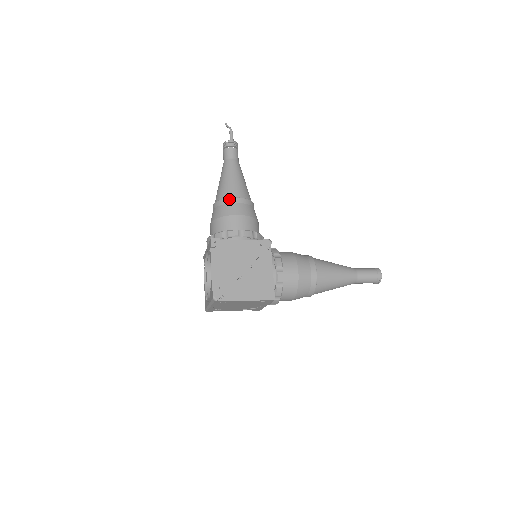
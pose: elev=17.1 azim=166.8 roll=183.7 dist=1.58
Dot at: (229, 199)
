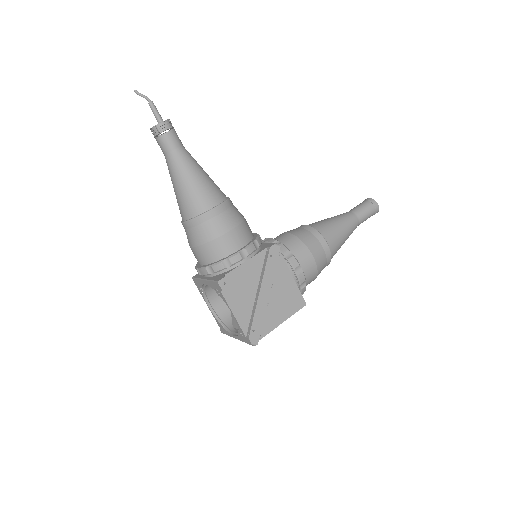
Dot at: (207, 214)
